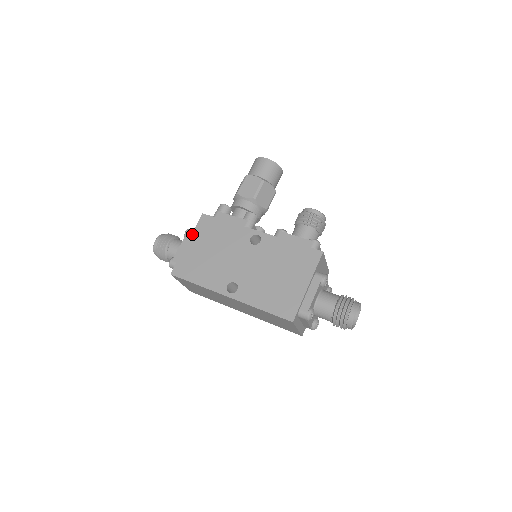
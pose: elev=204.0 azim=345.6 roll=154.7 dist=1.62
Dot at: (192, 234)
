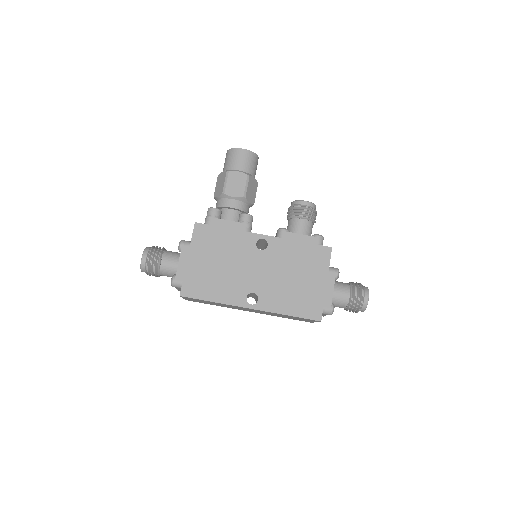
Dot at: (190, 247)
